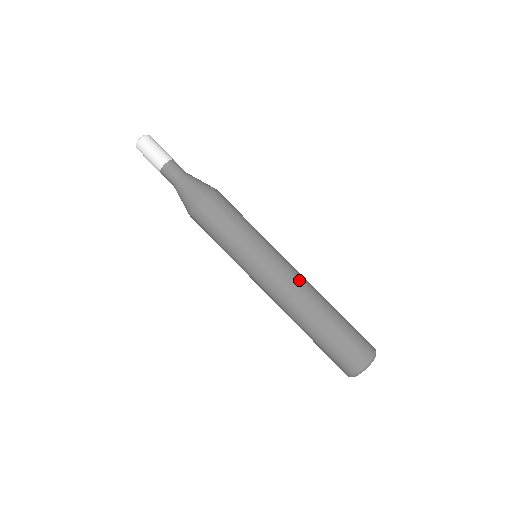
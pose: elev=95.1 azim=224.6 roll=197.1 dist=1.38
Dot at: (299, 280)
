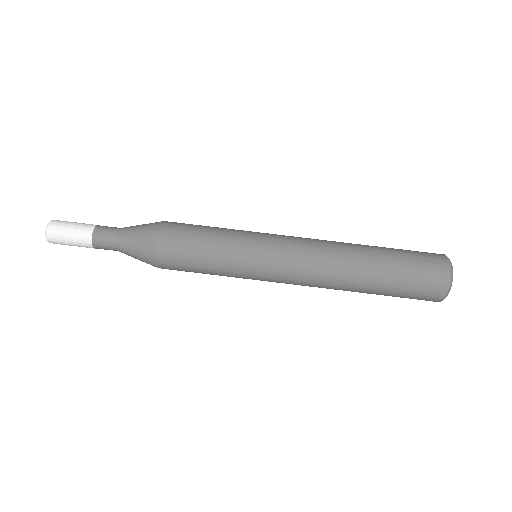
Dot at: (318, 248)
